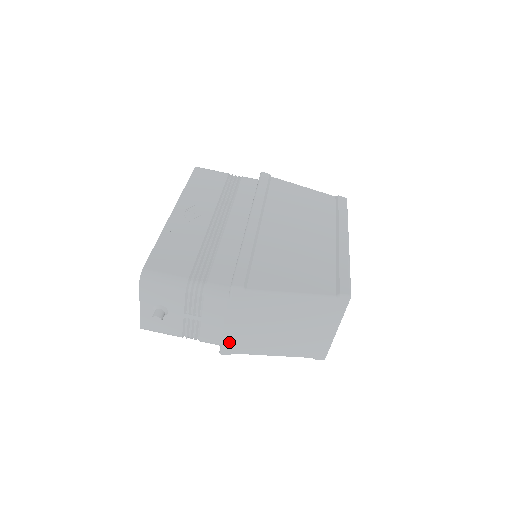
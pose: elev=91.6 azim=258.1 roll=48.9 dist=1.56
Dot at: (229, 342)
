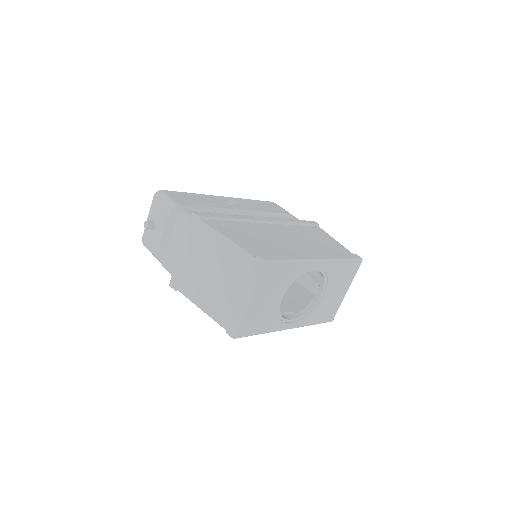
Dot at: (177, 273)
